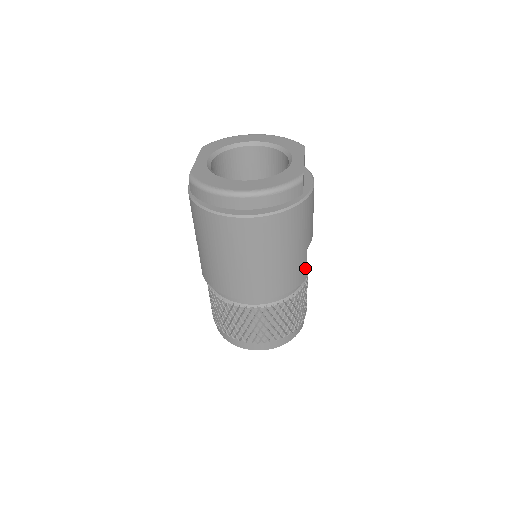
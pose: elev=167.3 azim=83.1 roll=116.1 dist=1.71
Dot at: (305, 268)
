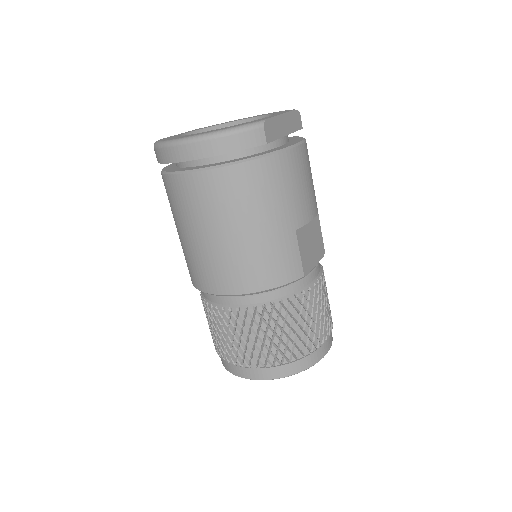
Dot at: (297, 259)
